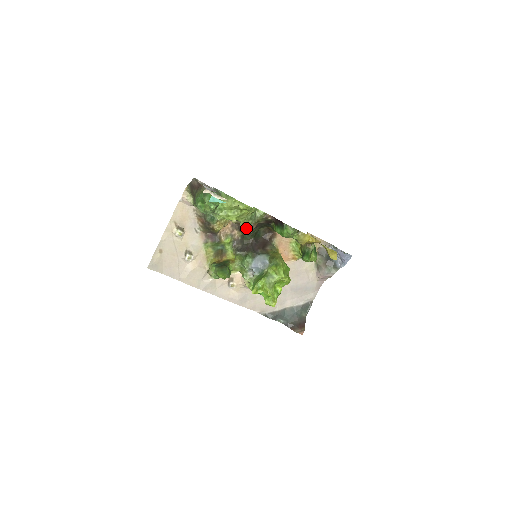
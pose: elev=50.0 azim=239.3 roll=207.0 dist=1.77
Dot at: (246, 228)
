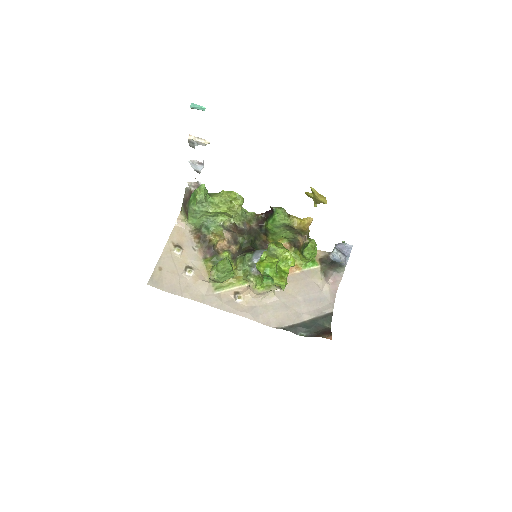
Dot at: (239, 222)
